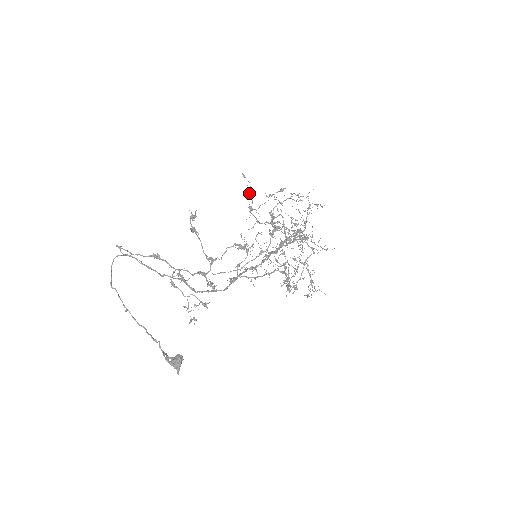
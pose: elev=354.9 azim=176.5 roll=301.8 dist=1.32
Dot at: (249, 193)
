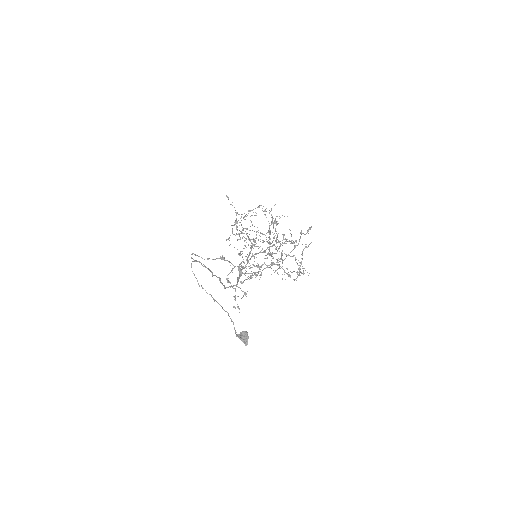
Dot at: occluded
